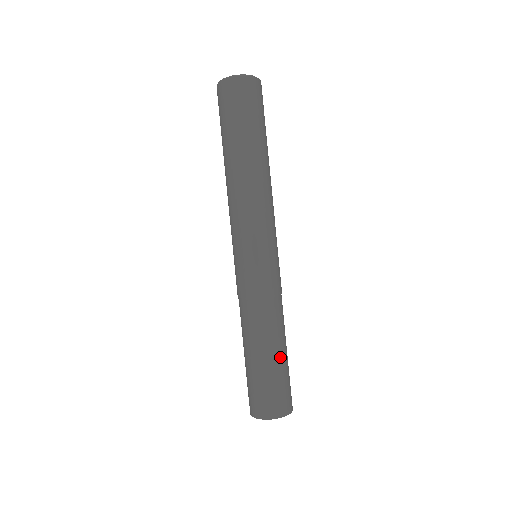
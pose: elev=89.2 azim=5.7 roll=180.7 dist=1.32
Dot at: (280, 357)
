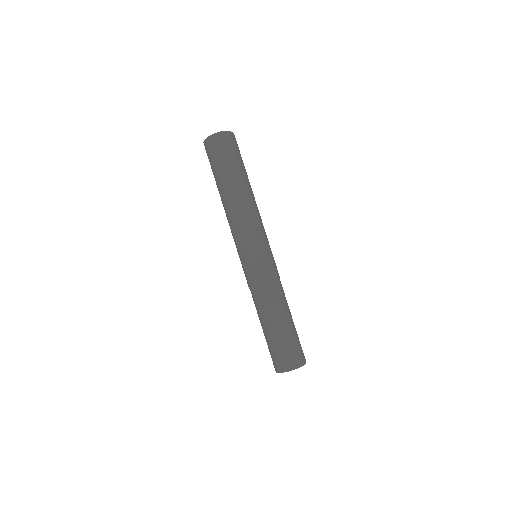
Dot at: occluded
